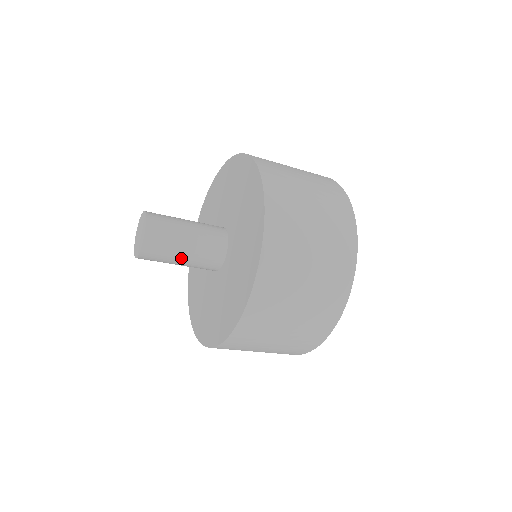
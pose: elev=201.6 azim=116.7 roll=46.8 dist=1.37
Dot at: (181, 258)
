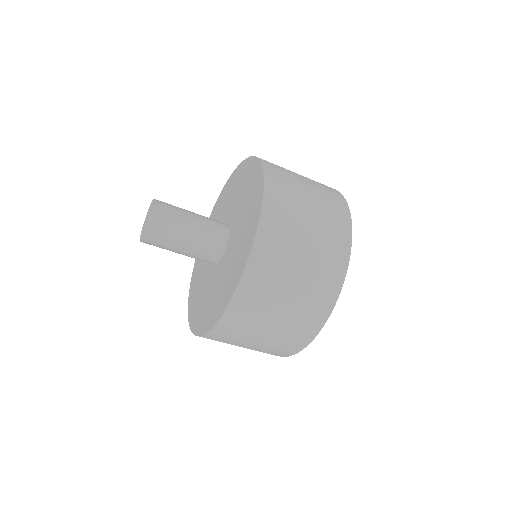
Dot at: (179, 252)
